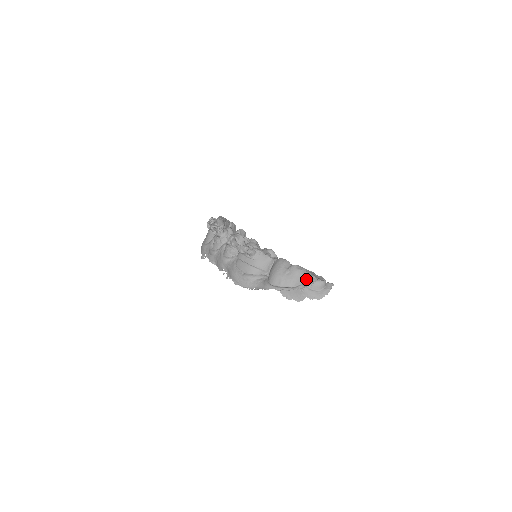
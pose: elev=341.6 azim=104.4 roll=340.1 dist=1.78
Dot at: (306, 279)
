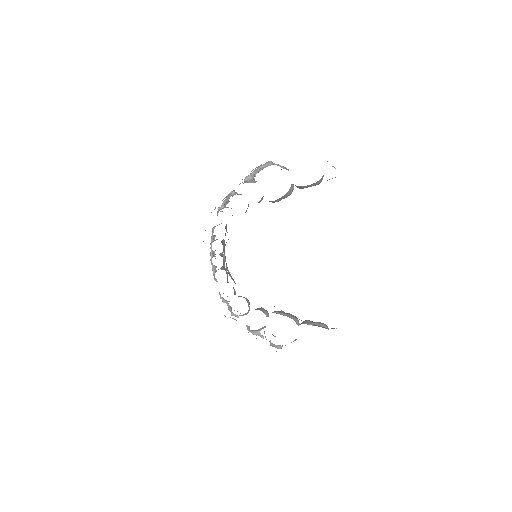
Dot at: occluded
